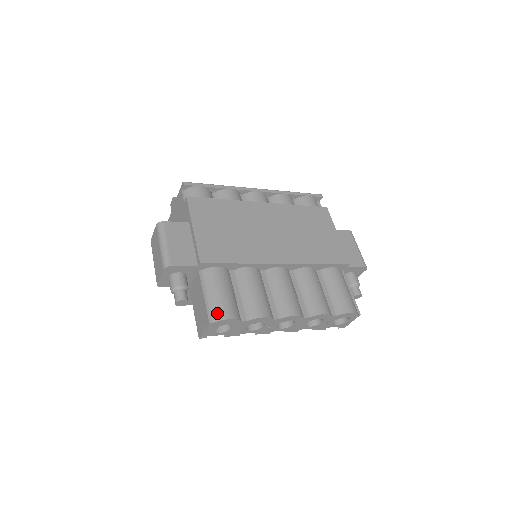
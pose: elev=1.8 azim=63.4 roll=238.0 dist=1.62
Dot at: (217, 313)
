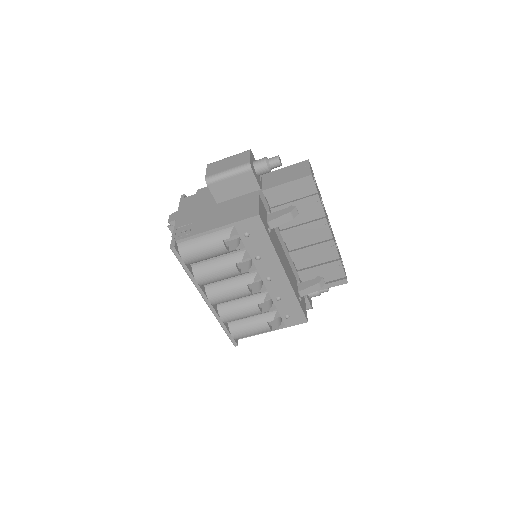
Dot at: occluded
